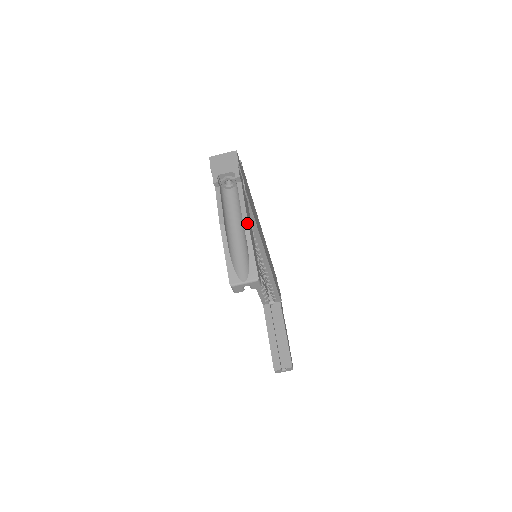
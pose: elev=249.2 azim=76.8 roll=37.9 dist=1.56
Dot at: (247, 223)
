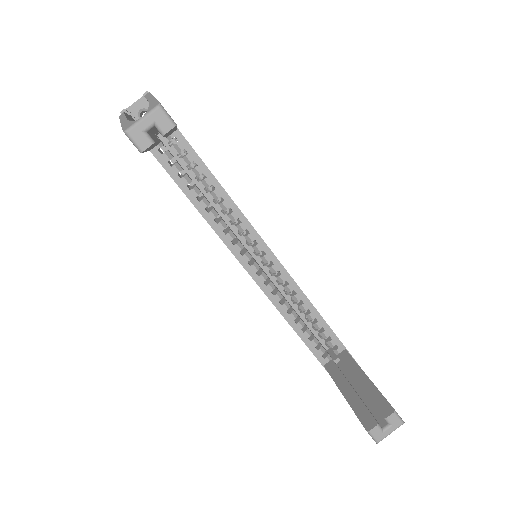
Dot at: (149, 93)
